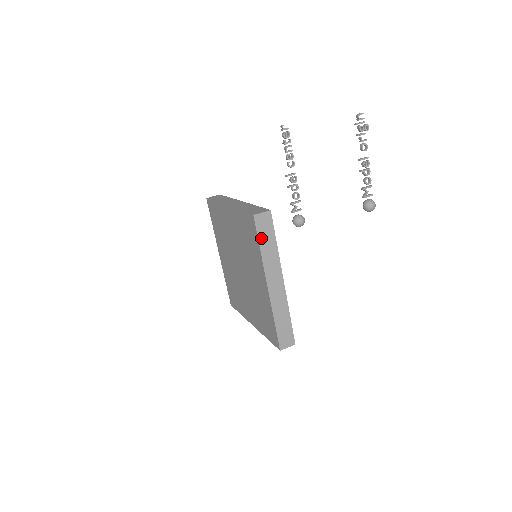
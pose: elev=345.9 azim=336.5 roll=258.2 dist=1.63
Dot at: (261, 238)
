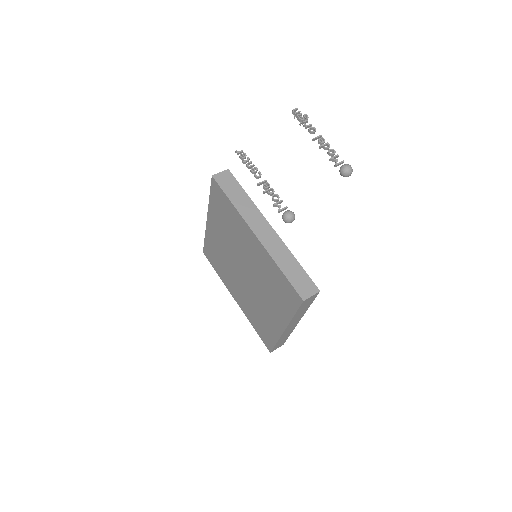
Dot at: (228, 193)
